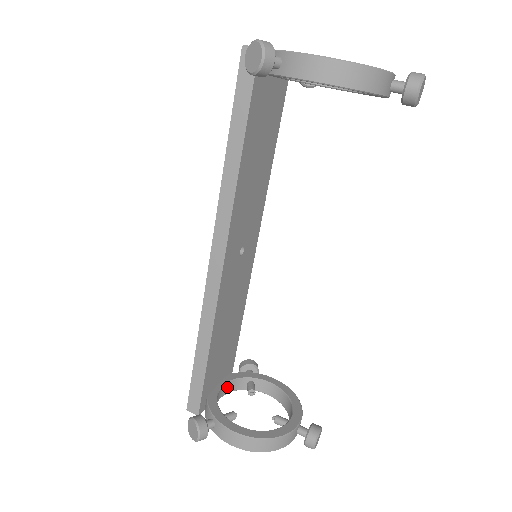
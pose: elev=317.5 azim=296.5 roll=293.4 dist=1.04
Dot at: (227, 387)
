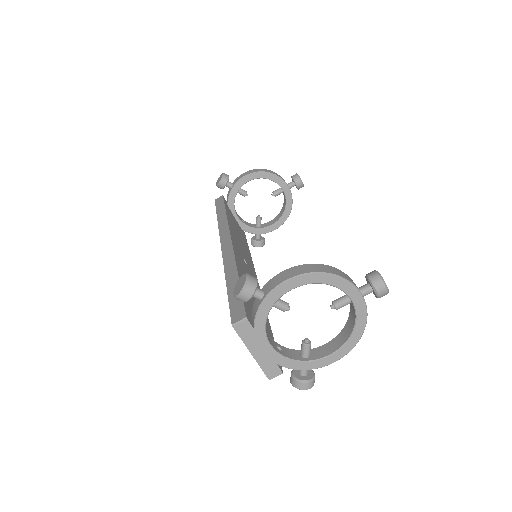
Dot at: occluded
